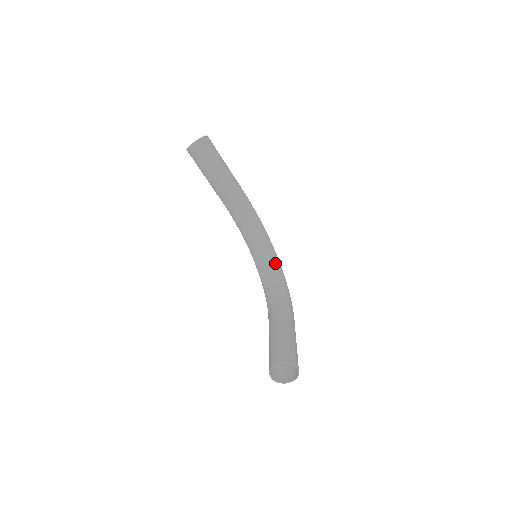
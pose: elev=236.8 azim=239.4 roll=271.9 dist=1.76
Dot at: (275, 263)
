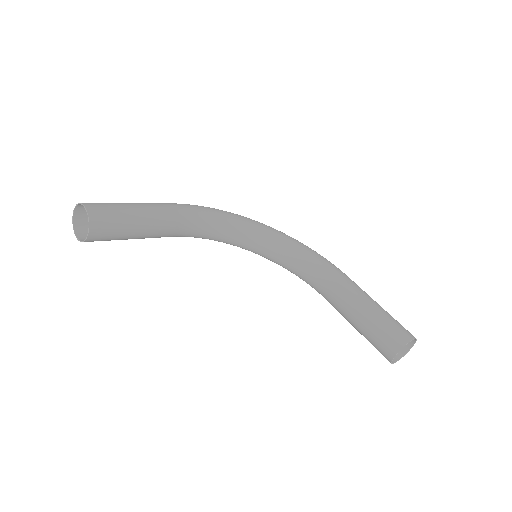
Dot at: (274, 237)
